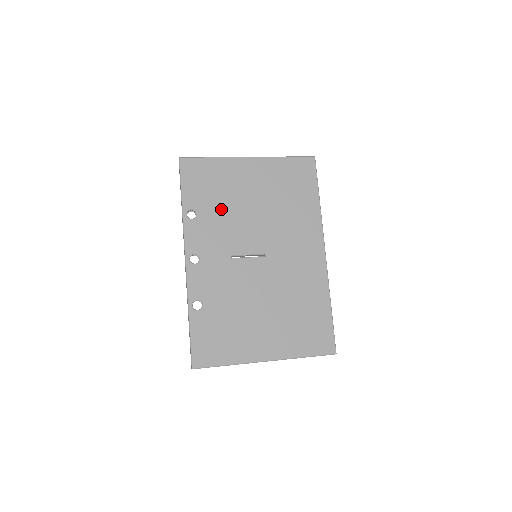
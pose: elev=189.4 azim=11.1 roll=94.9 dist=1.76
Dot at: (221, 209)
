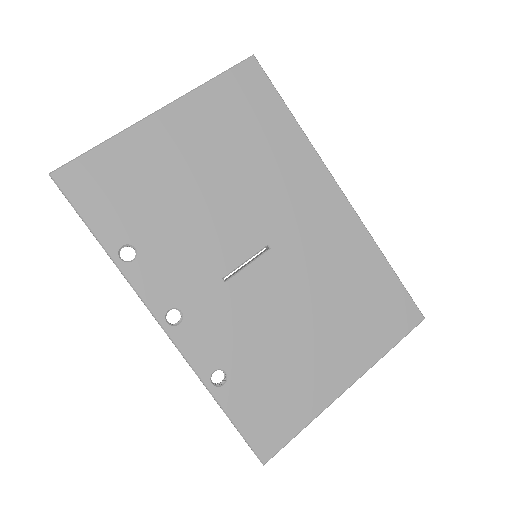
Dot at: (166, 218)
